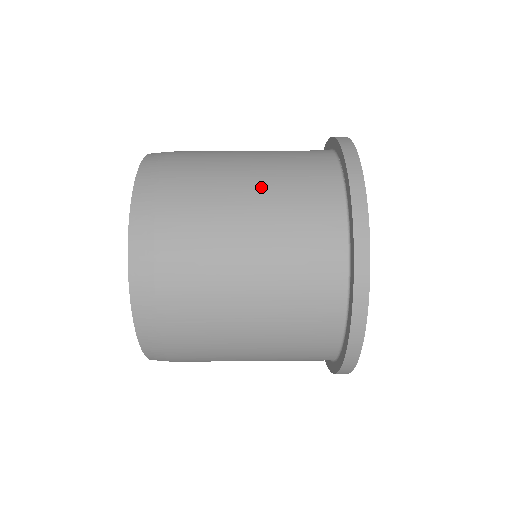
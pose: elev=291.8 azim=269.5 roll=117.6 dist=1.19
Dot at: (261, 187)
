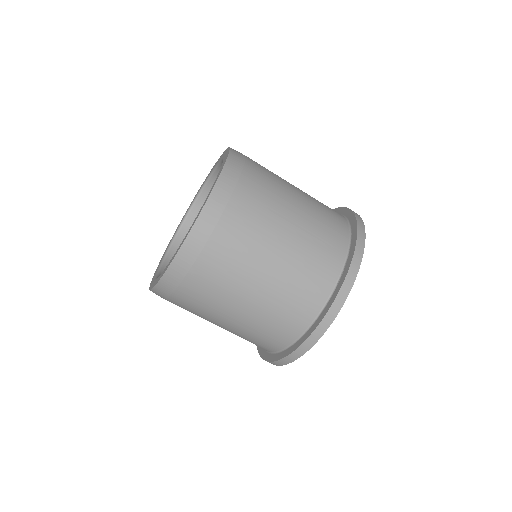
Dot at: (282, 264)
